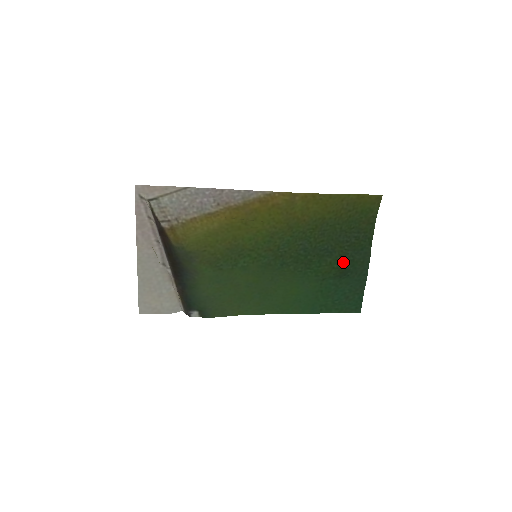
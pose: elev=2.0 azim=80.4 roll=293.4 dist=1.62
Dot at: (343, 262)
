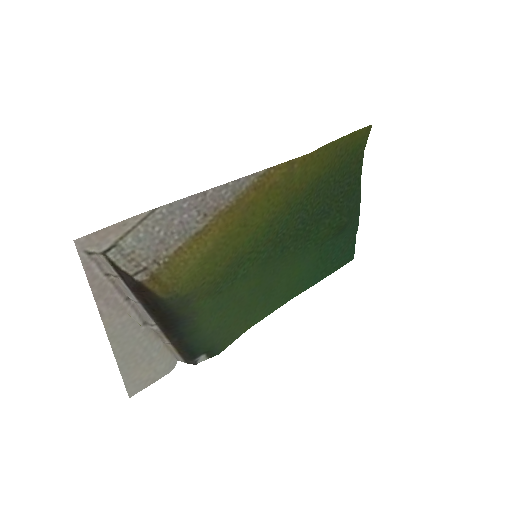
Dot at: (342, 218)
